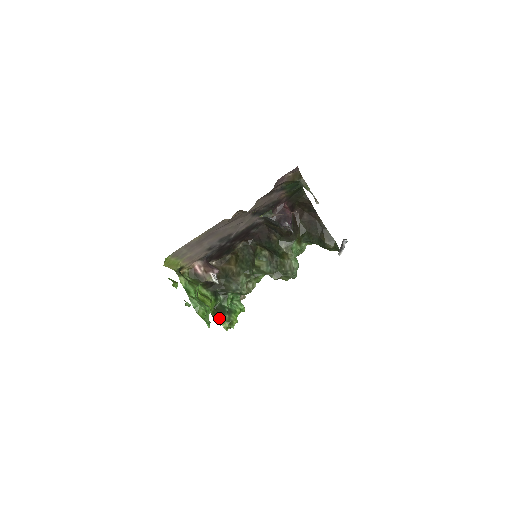
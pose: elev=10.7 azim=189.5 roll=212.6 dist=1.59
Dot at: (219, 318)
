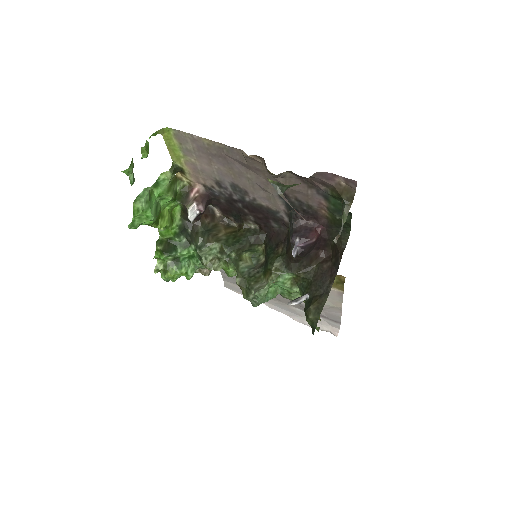
Dot at: (160, 250)
